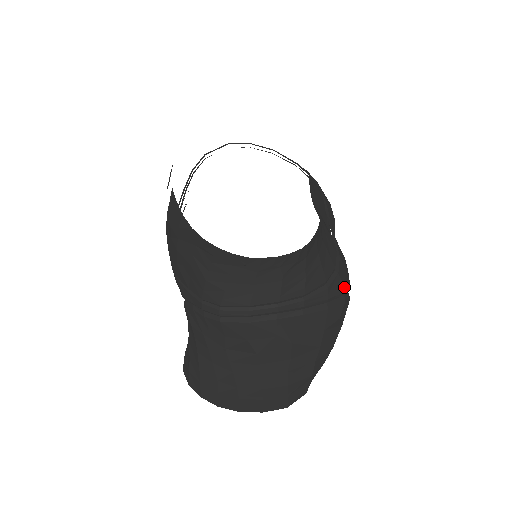
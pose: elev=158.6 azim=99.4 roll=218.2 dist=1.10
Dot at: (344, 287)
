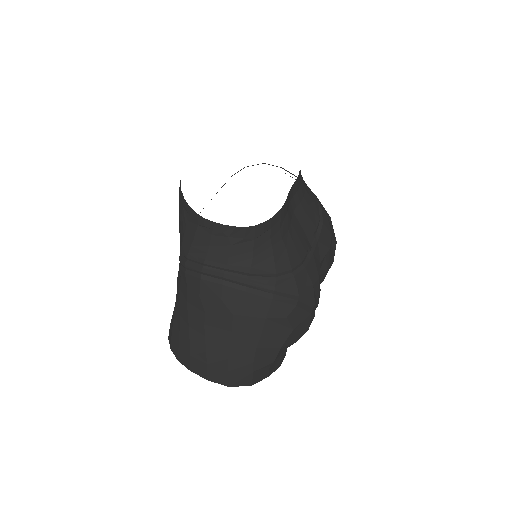
Dot at: (298, 292)
